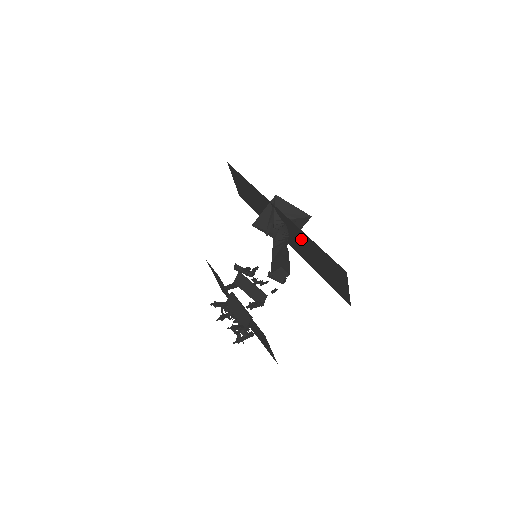
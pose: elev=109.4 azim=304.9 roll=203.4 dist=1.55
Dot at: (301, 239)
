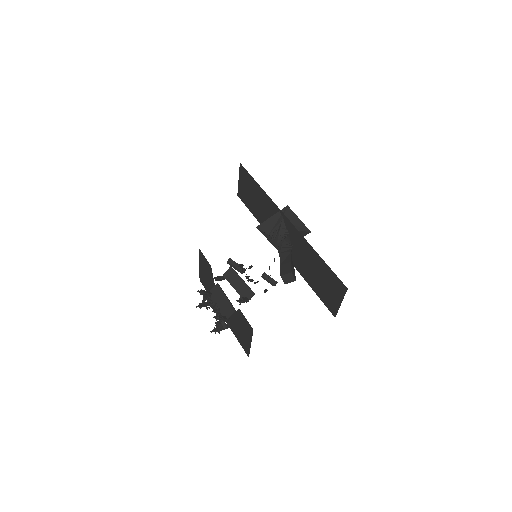
Dot at: (303, 250)
